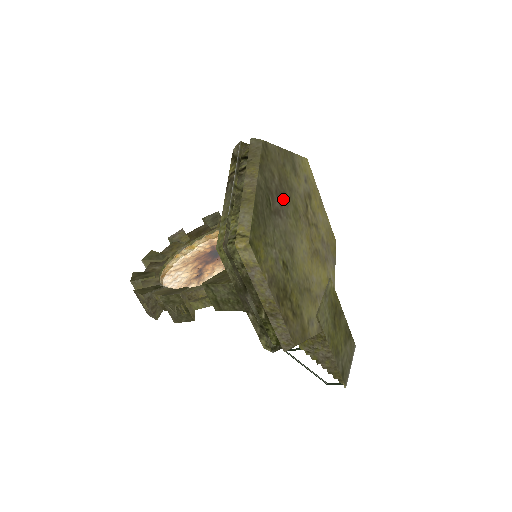
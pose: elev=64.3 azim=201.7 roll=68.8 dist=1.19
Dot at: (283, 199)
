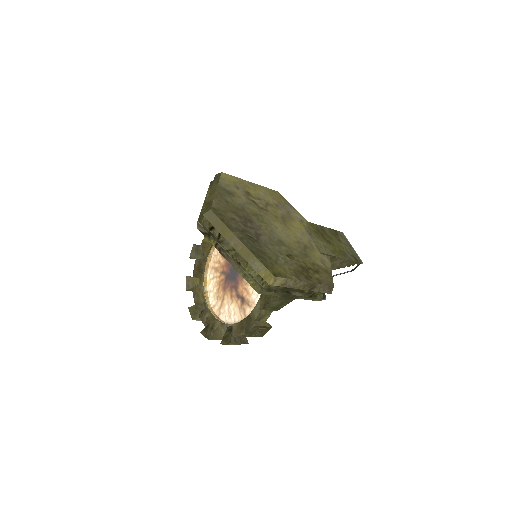
Dot at: (249, 222)
